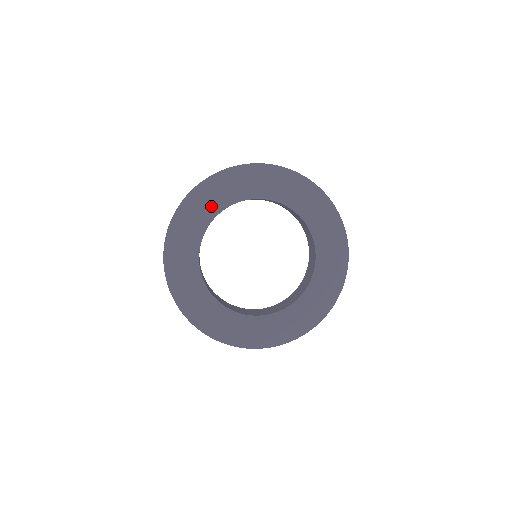
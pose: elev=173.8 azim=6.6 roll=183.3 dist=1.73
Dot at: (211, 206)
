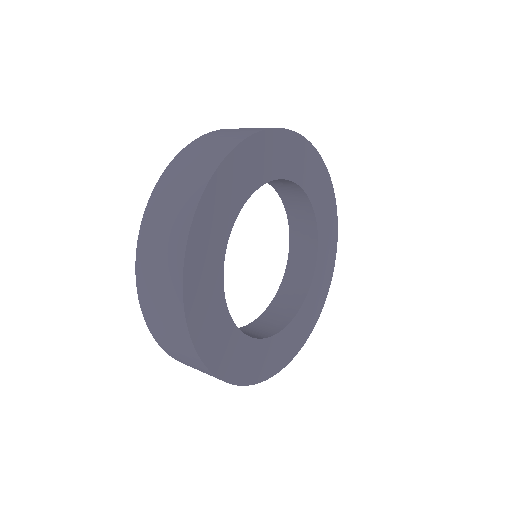
Dot at: (259, 170)
